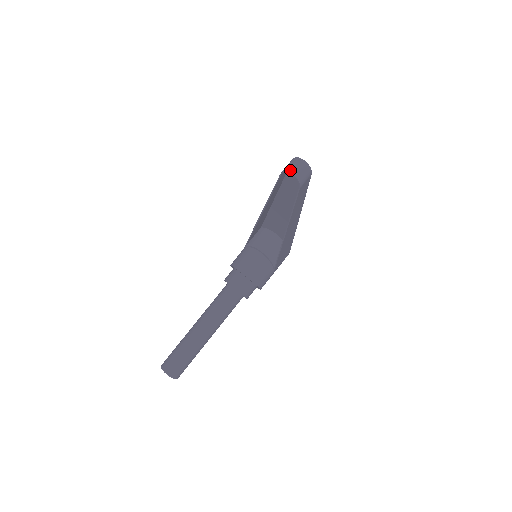
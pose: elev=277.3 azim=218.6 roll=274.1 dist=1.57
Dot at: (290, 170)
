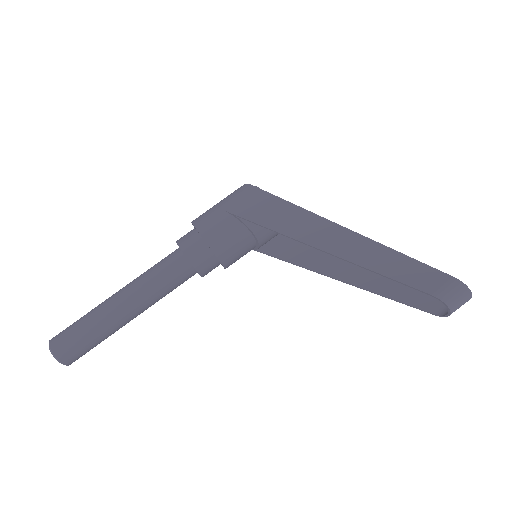
Dot at: (452, 306)
